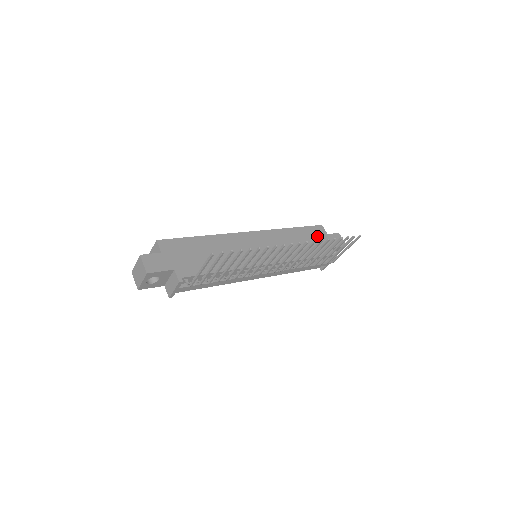
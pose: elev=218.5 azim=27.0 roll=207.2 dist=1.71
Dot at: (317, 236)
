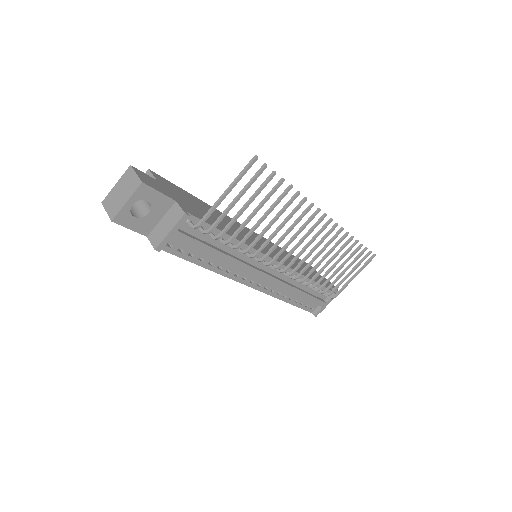
Dot at: occluded
